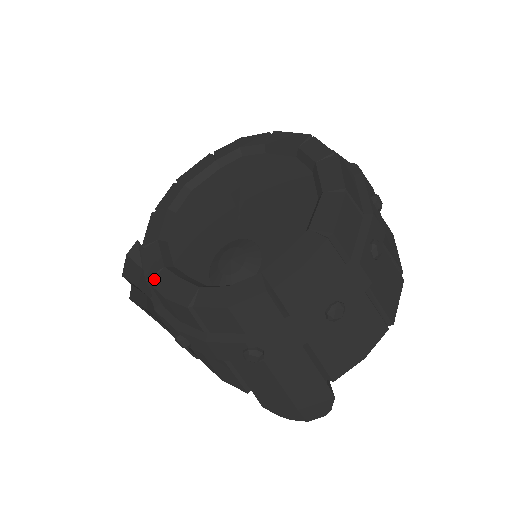
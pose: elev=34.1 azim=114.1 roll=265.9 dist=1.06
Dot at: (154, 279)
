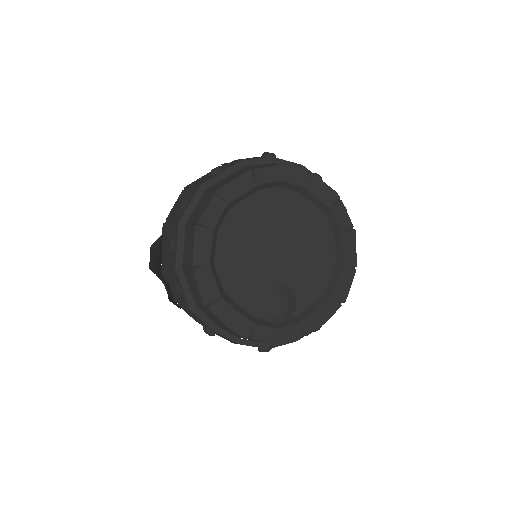
Dot at: (213, 307)
